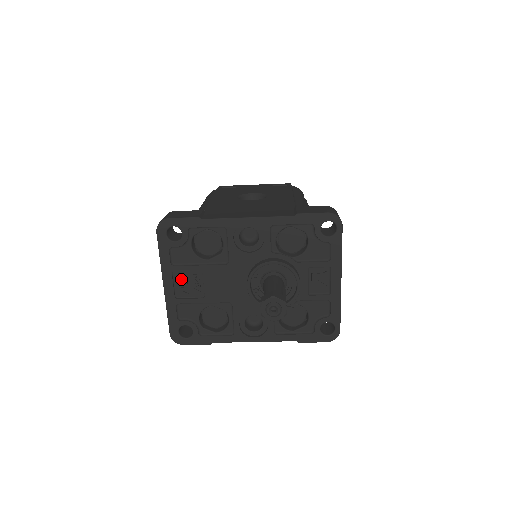
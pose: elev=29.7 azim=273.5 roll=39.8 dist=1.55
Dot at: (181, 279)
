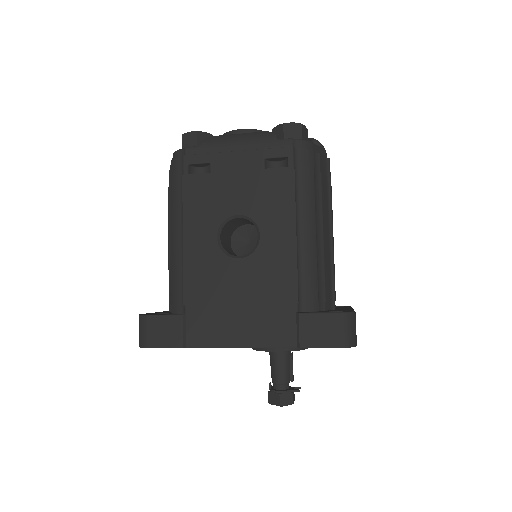
Dot at: occluded
